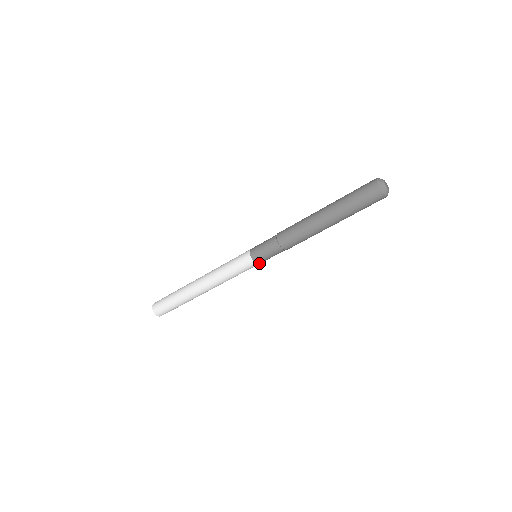
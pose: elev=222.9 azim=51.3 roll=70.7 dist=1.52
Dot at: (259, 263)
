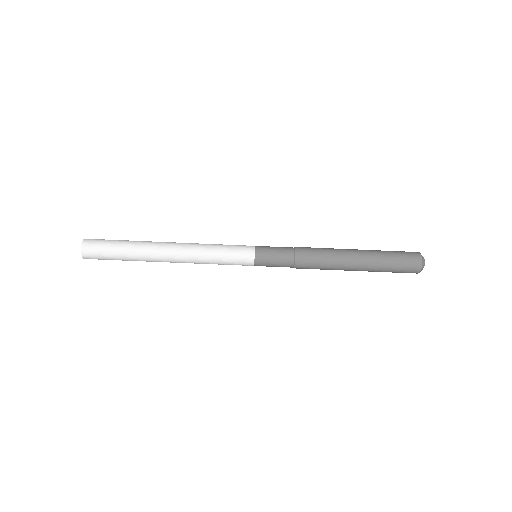
Dot at: (256, 265)
